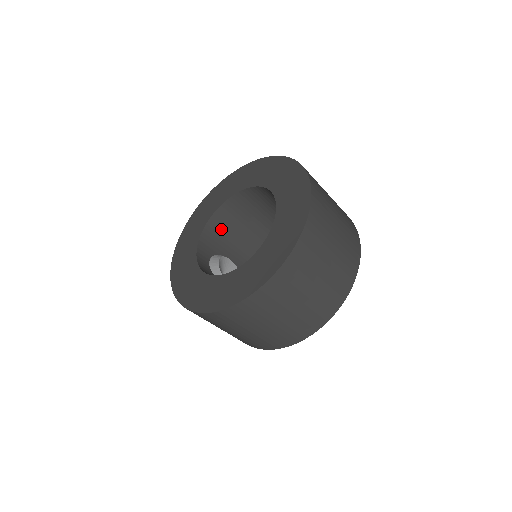
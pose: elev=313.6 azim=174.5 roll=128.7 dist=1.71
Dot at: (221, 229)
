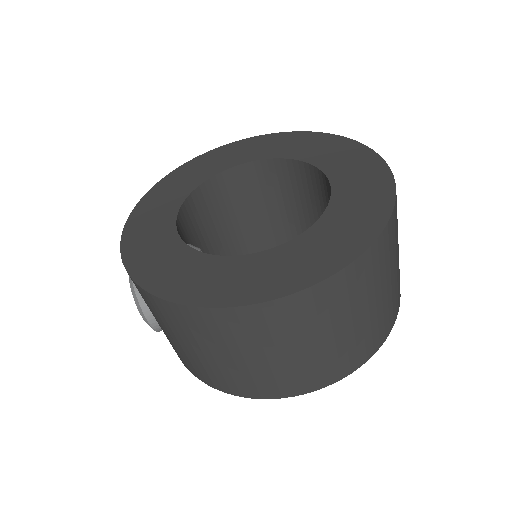
Dot at: (203, 211)
